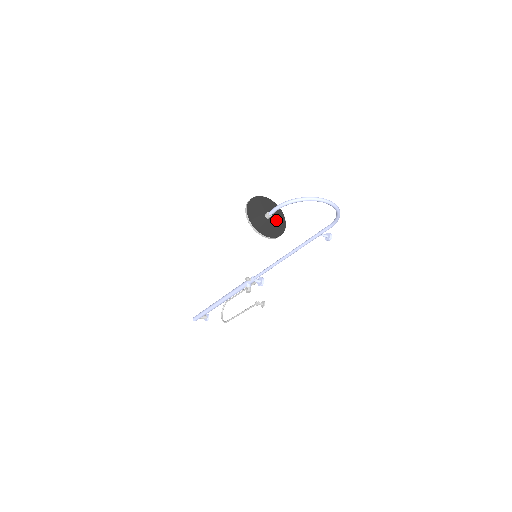
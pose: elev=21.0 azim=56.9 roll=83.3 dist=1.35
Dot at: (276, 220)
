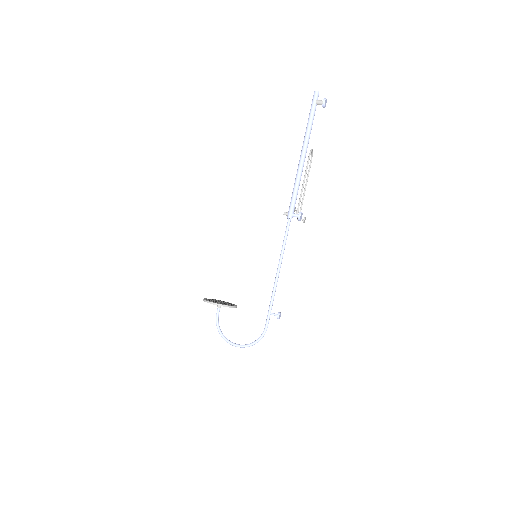
Dot at: occluded
